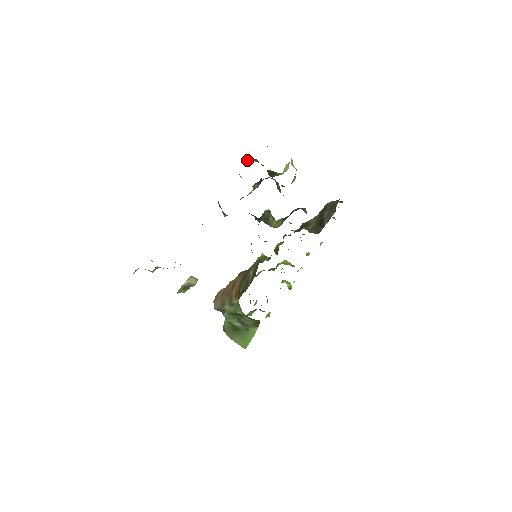
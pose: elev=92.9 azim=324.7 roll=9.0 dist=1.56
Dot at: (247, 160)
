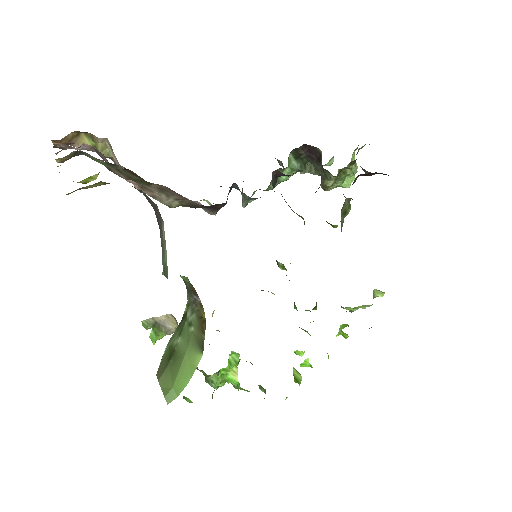
Dot at: occluded
